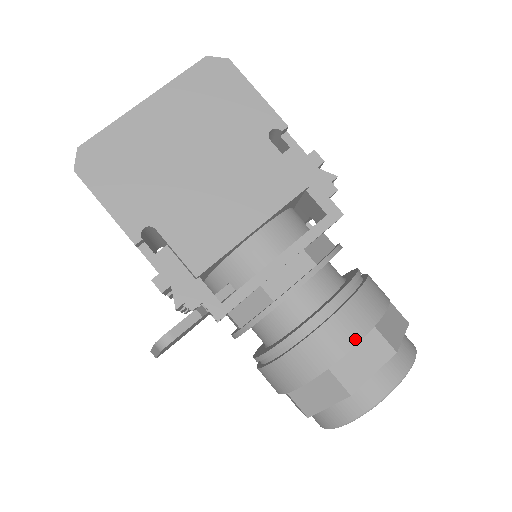
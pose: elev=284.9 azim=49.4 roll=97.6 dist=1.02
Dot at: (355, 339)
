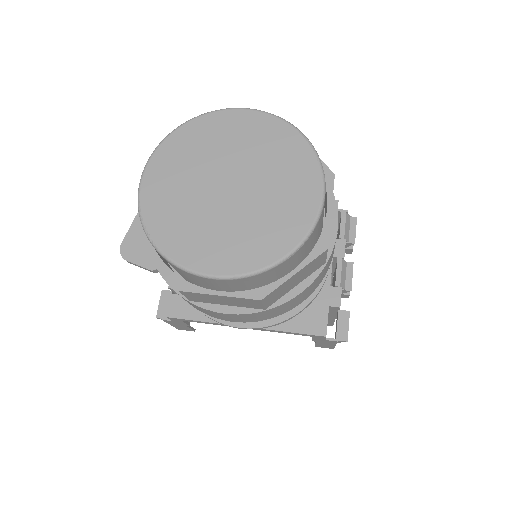
Dot at: occluded
